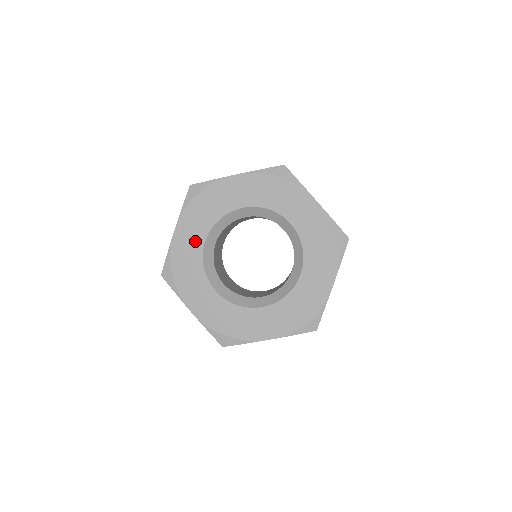
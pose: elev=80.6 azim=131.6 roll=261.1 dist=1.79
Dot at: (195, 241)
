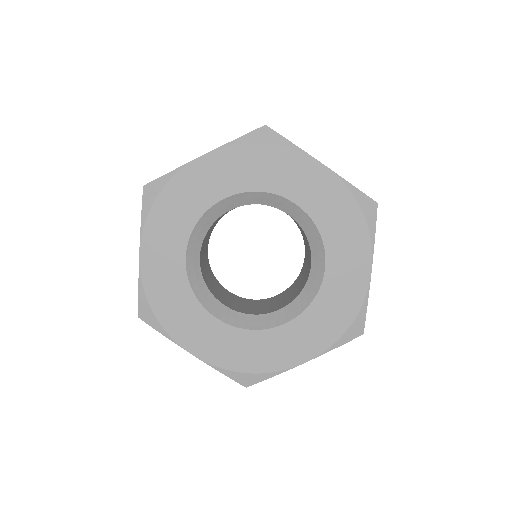
Dot at: (172, 260)
